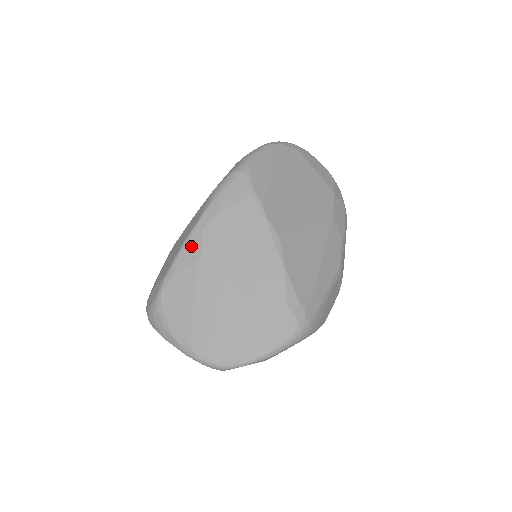
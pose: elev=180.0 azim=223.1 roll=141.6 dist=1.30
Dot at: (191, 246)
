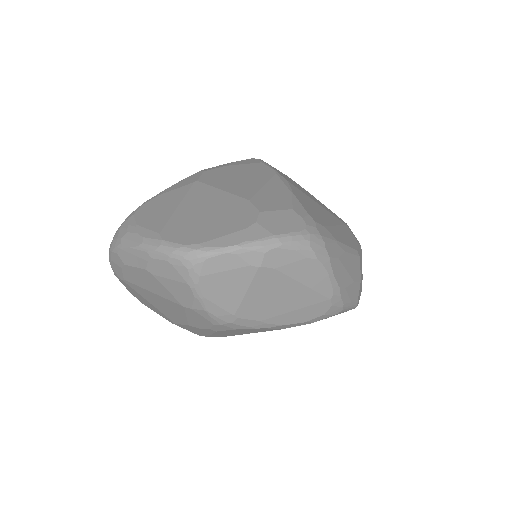
Dot at: (188, 179)
